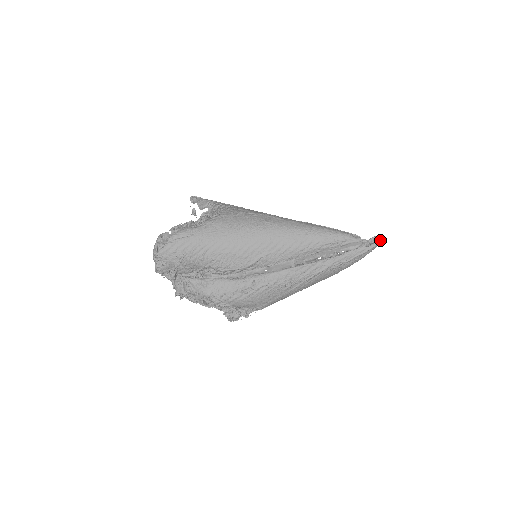
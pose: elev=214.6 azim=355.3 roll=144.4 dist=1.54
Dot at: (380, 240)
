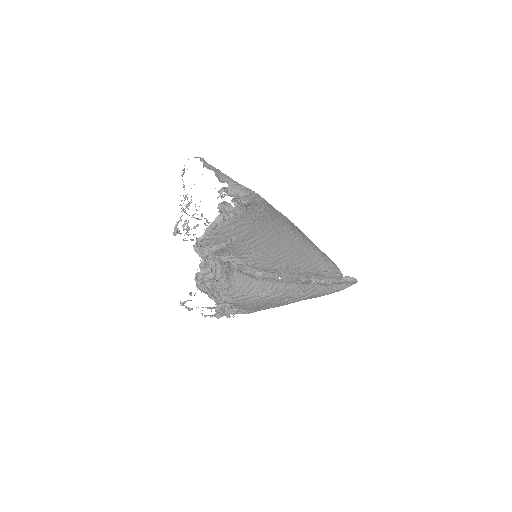
Dot at: (356, 282)
